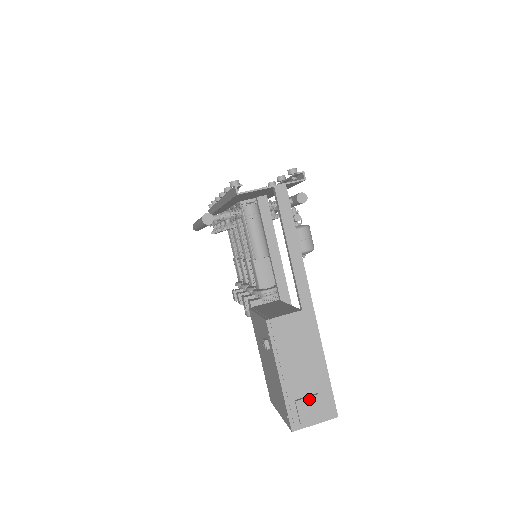
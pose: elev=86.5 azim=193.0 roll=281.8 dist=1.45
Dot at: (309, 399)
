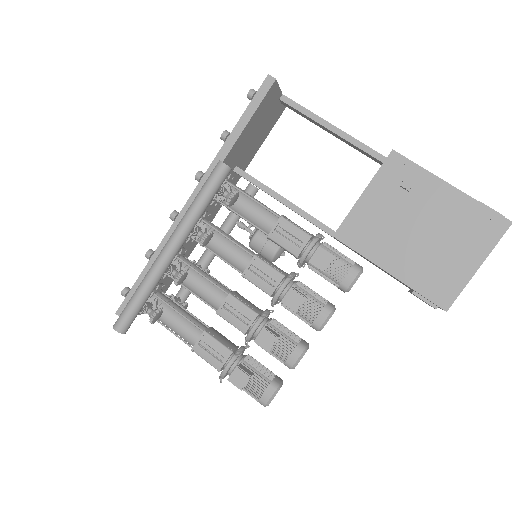
Dot at: occluded
